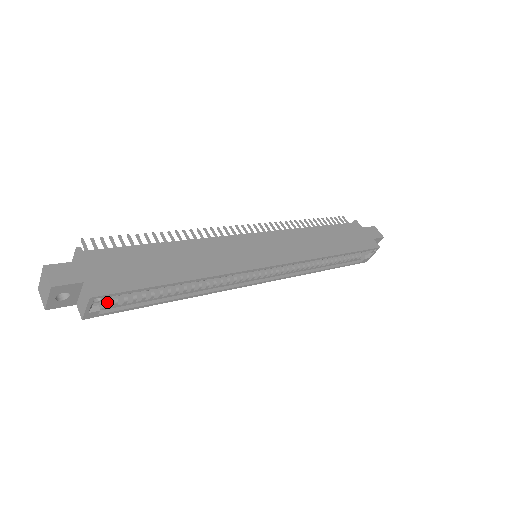
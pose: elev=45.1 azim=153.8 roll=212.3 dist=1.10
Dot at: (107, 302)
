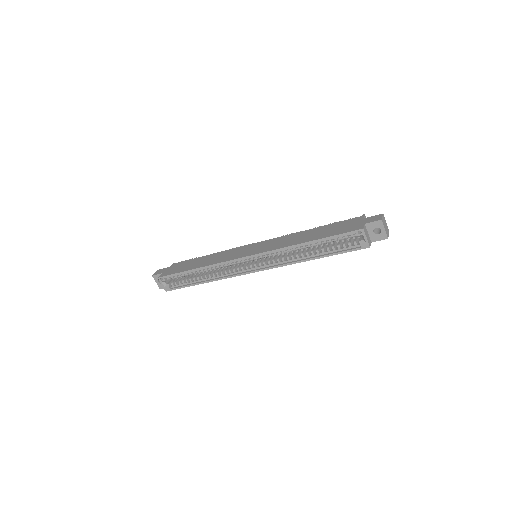
Dot at: (172, 283)
